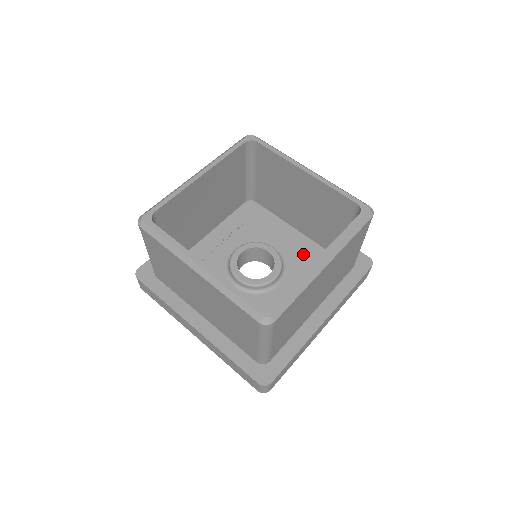
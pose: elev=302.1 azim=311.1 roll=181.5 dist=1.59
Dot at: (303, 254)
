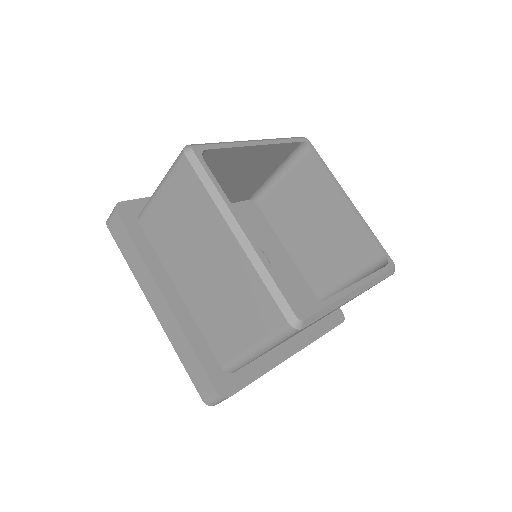
Dot at: (289, 279)
